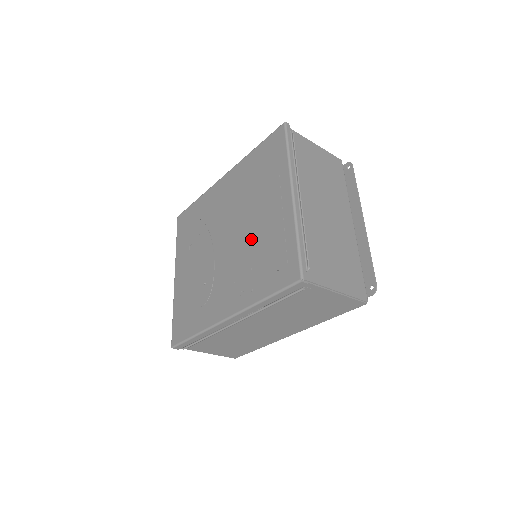
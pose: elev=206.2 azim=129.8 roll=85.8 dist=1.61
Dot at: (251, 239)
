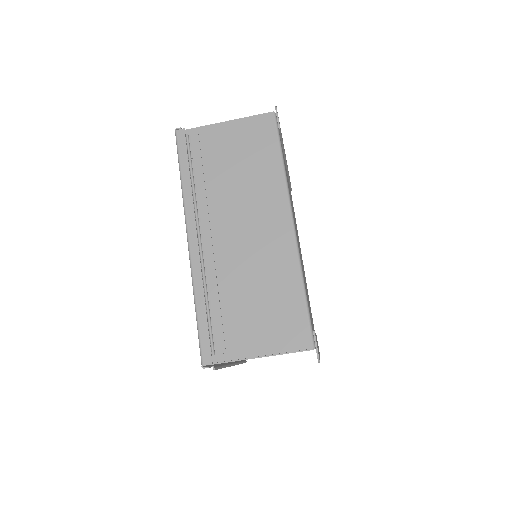
Dot at: occluded
